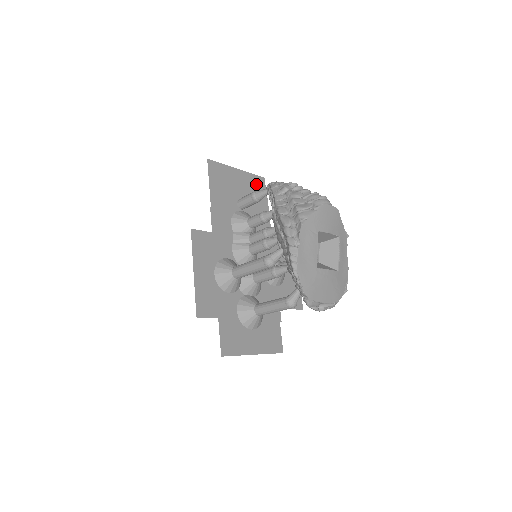
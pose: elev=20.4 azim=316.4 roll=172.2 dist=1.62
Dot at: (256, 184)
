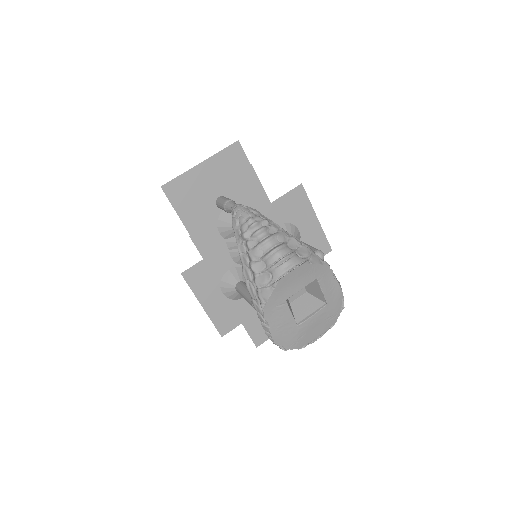
Dot at: (230, 160)
